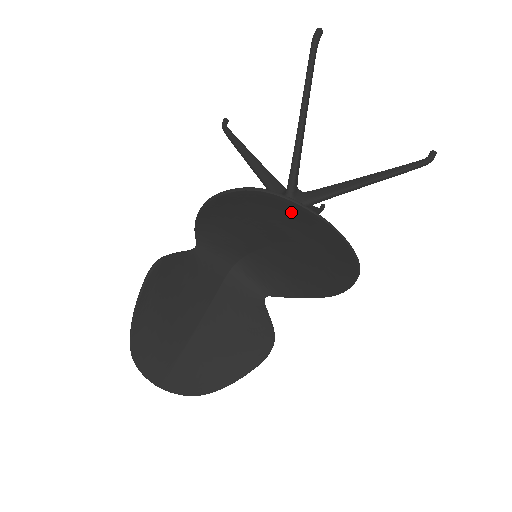
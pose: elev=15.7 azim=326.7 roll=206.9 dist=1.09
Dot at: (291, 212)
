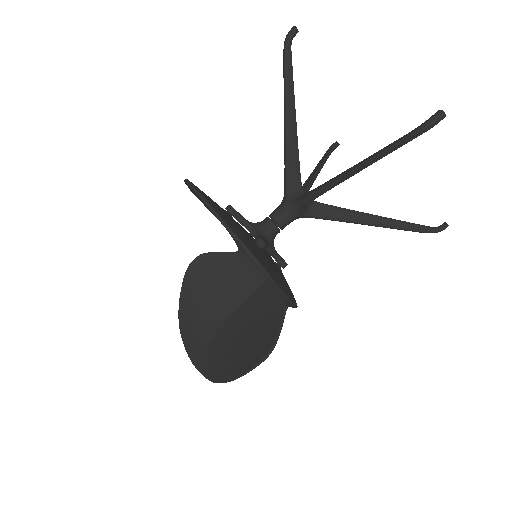
Dot at: occluded
